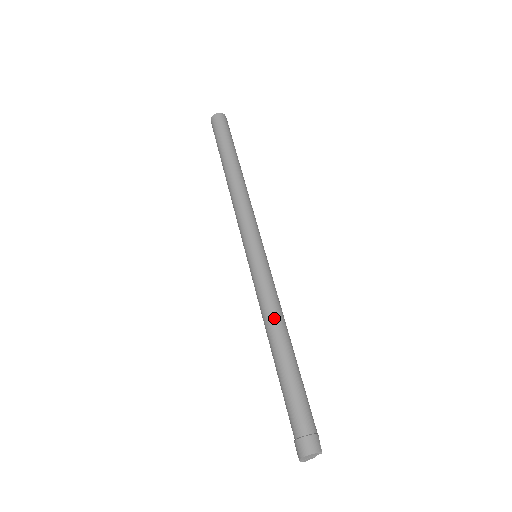
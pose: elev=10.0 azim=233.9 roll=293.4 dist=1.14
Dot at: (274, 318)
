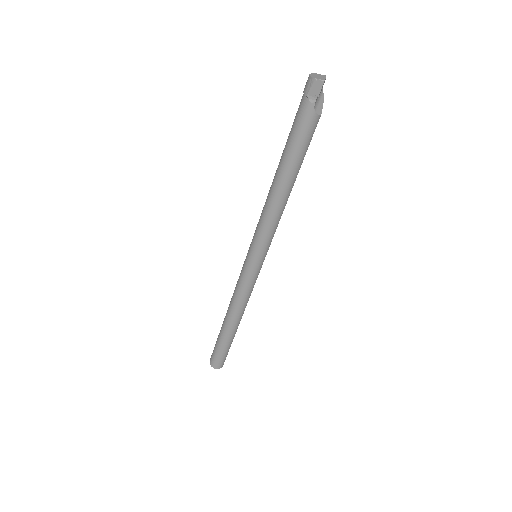
Dot at: occluded
